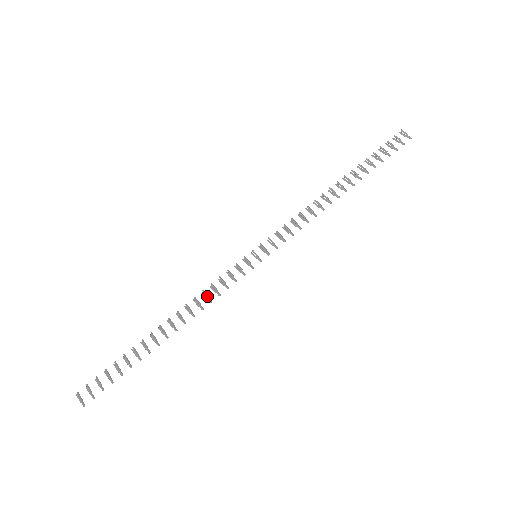
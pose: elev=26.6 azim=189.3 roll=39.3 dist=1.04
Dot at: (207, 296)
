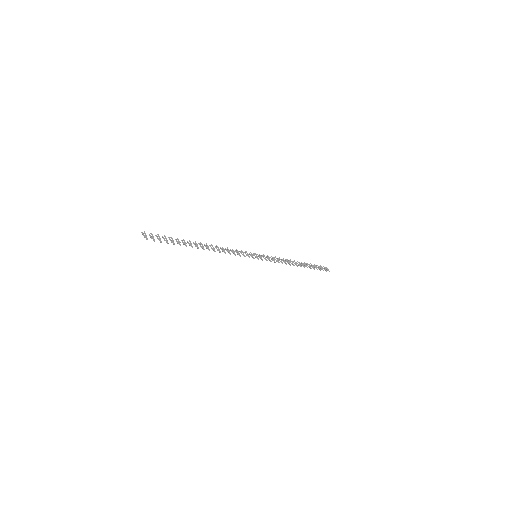
Dot at: (229, 250)
